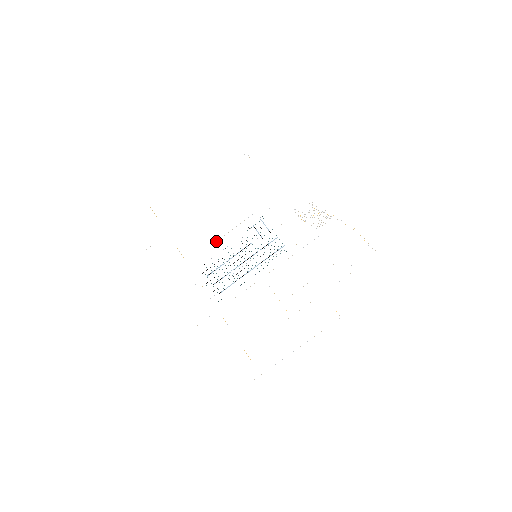
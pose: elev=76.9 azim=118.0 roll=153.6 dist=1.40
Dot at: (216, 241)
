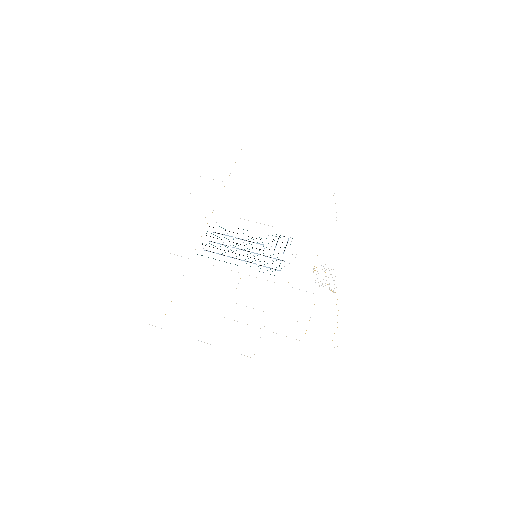
Dot at: occluded
